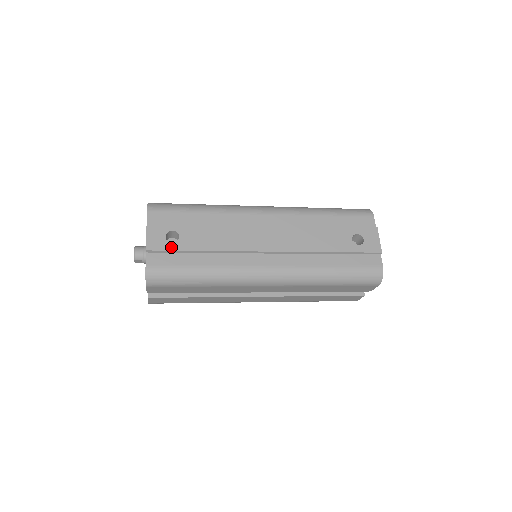
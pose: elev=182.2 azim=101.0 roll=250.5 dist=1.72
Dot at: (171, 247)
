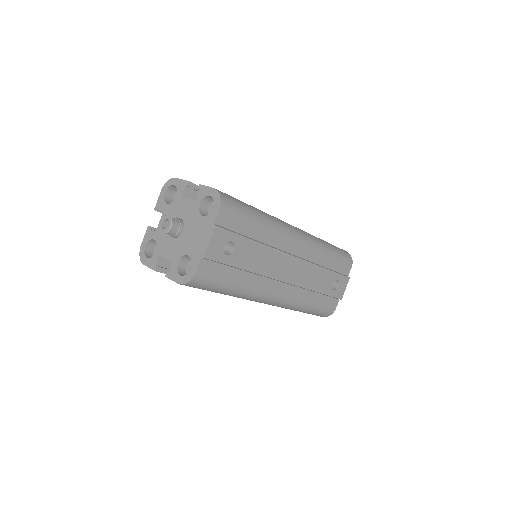
Dot at: (224, 259)
